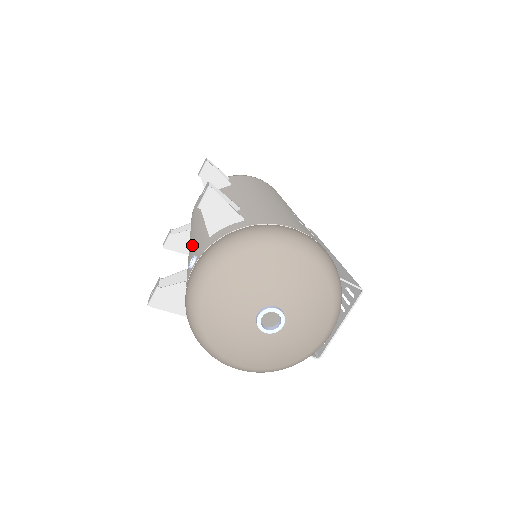
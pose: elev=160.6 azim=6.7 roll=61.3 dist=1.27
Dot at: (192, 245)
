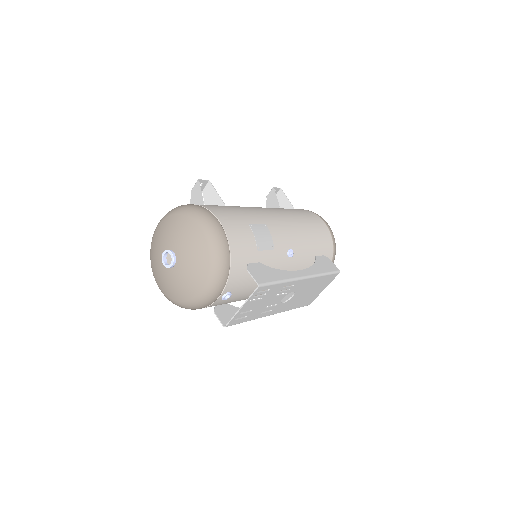
Dot at: occluded
